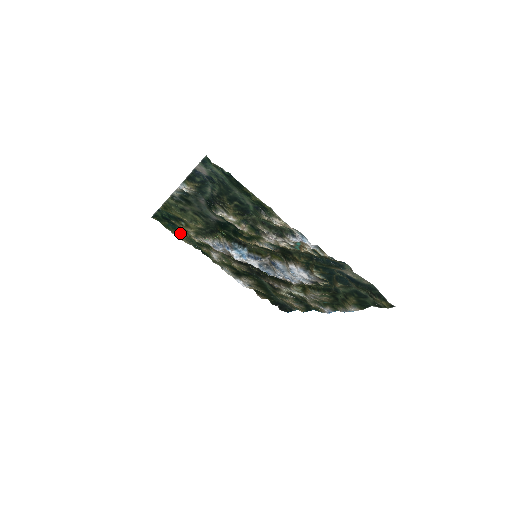
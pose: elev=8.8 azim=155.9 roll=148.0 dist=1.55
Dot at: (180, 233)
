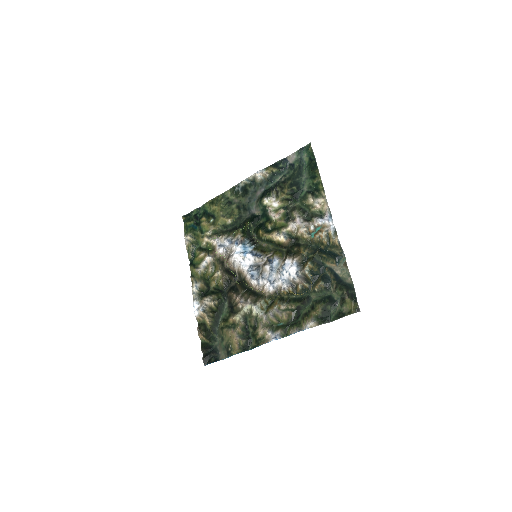
Dot at: (194, 235)
